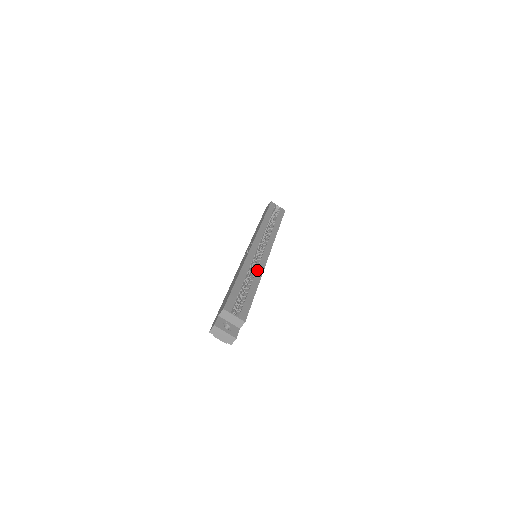
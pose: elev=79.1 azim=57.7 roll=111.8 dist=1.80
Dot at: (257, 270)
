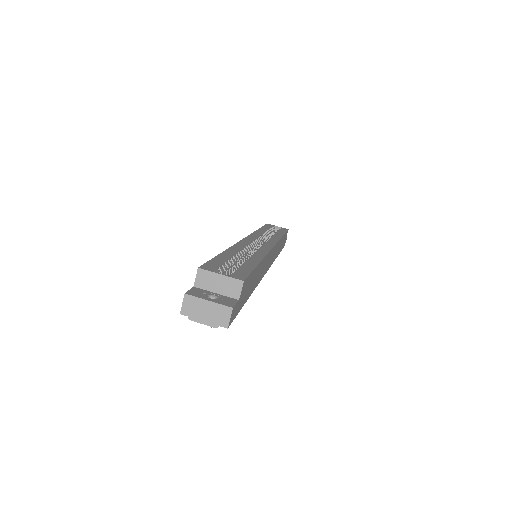
Dot at: (257, 251)
